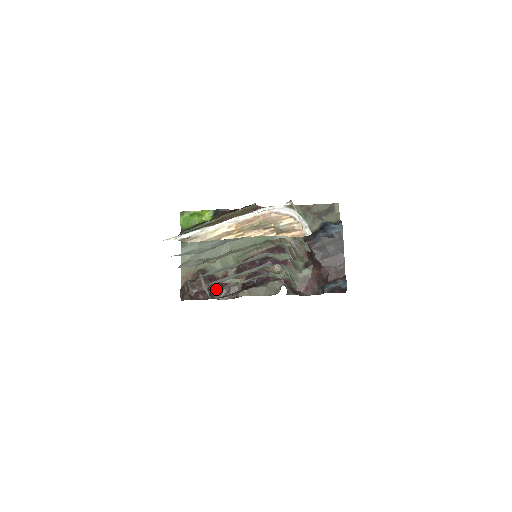
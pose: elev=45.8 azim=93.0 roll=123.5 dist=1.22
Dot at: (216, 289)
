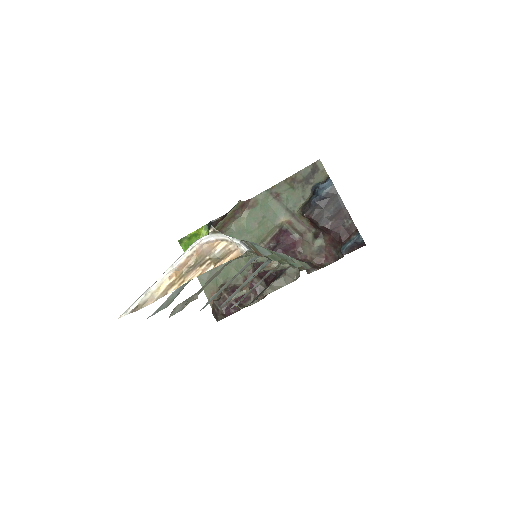
Dot at: (236, 303)
